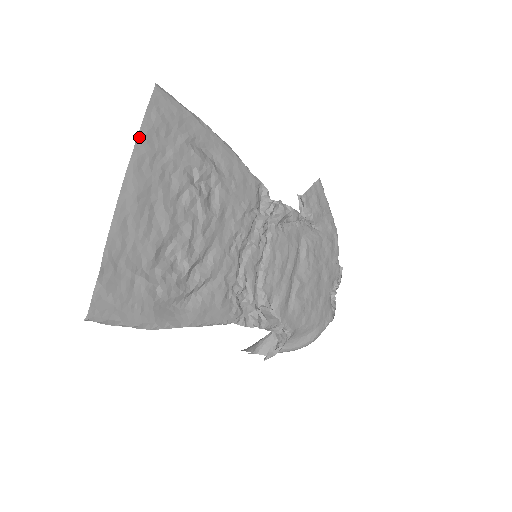
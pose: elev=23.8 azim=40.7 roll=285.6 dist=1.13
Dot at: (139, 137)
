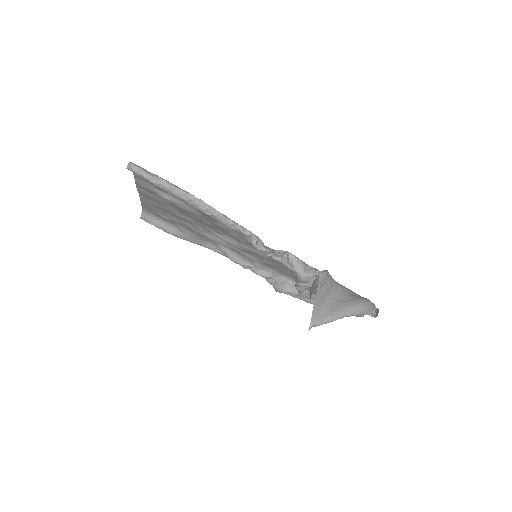
Dot at: occluded
